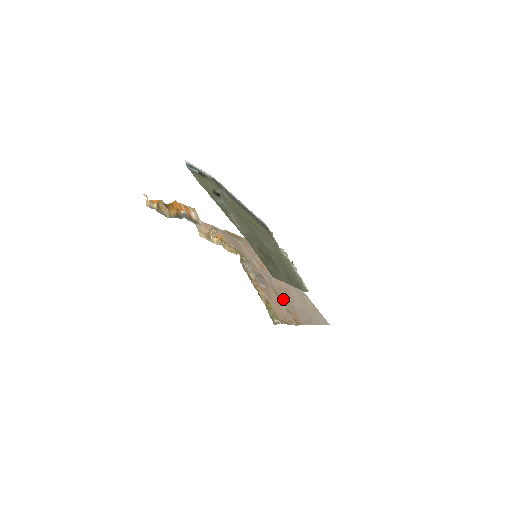
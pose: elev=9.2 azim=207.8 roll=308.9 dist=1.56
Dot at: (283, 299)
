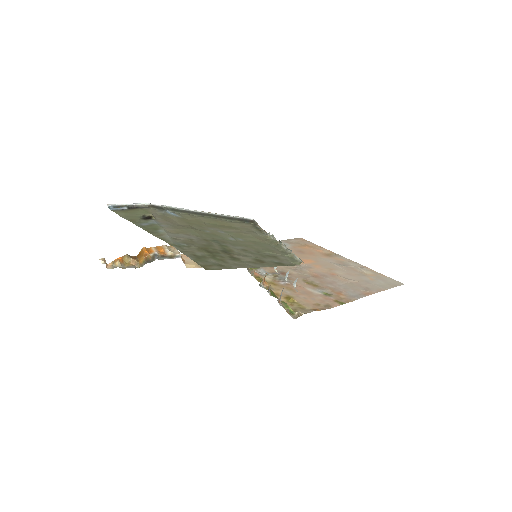
Dot at: (319, 285)
